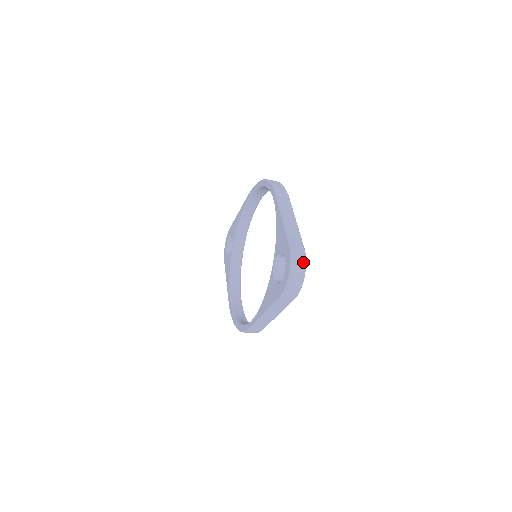
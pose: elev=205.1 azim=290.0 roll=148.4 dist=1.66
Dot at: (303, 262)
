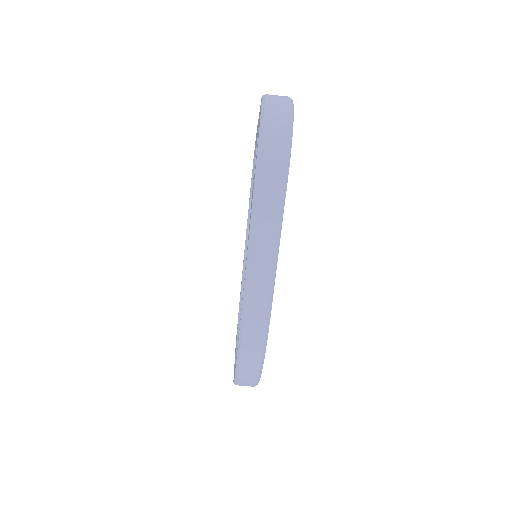
Dot at: (286, 98)
